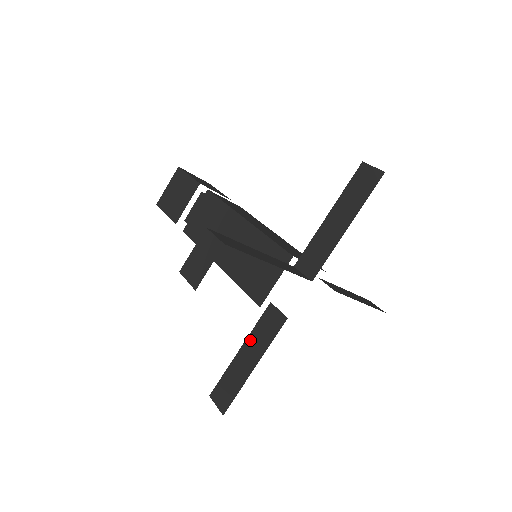
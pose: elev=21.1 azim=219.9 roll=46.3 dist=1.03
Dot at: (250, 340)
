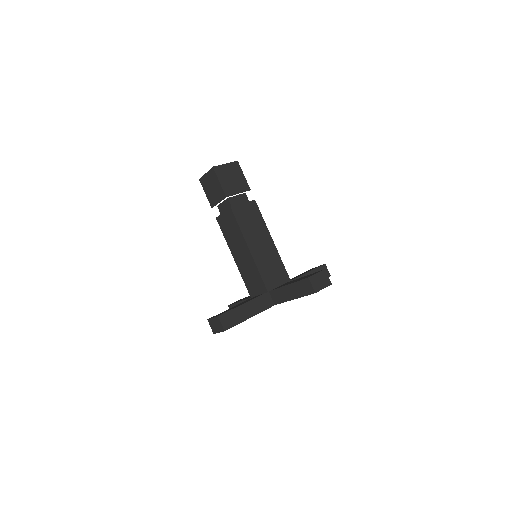
Dot at: occluded
